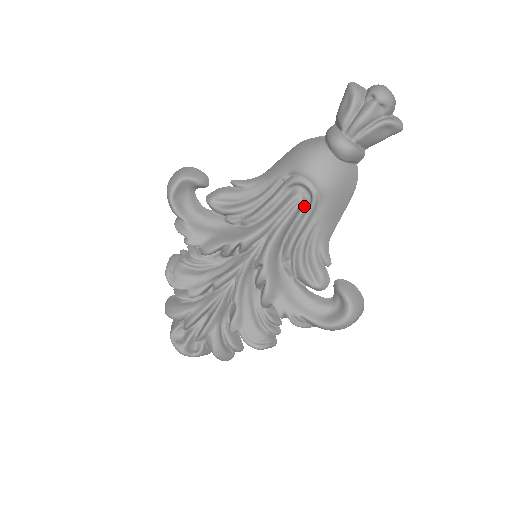
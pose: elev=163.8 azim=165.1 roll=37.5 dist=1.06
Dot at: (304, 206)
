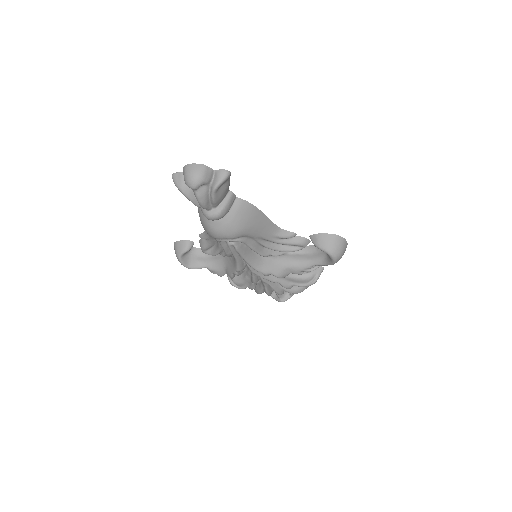
Dot at: occluded
